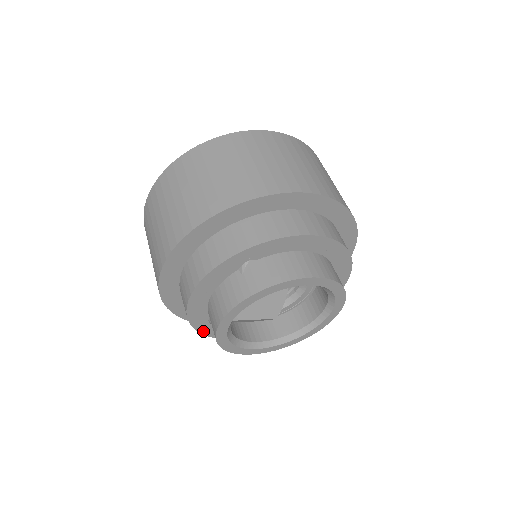
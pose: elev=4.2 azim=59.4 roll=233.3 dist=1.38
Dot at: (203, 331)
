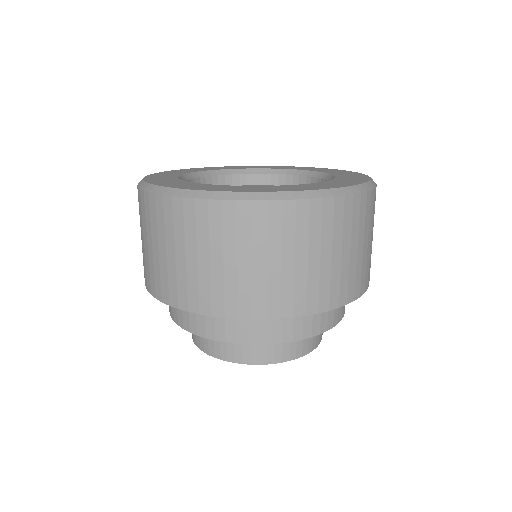
Dot at: occluded
